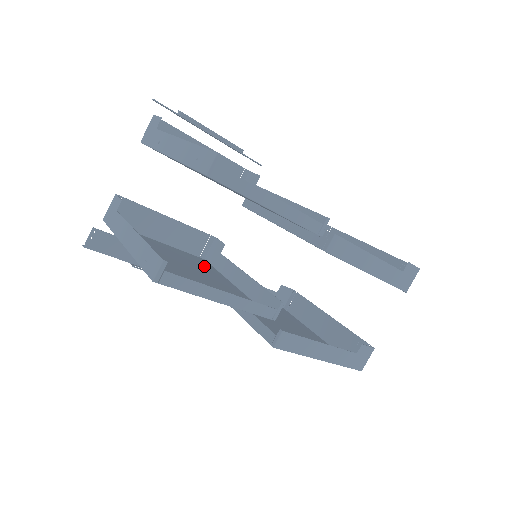
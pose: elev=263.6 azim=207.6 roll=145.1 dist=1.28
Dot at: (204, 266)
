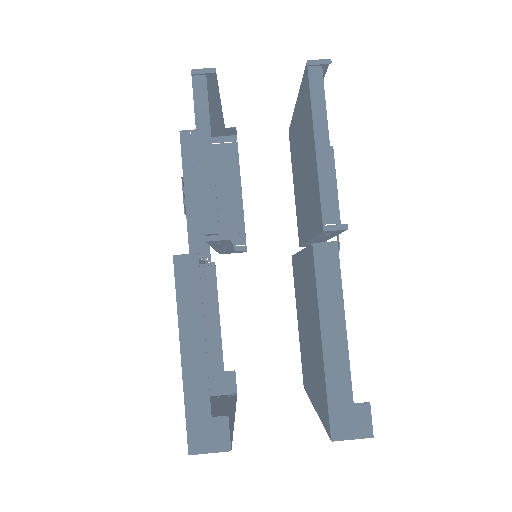
Dot at: occluded
